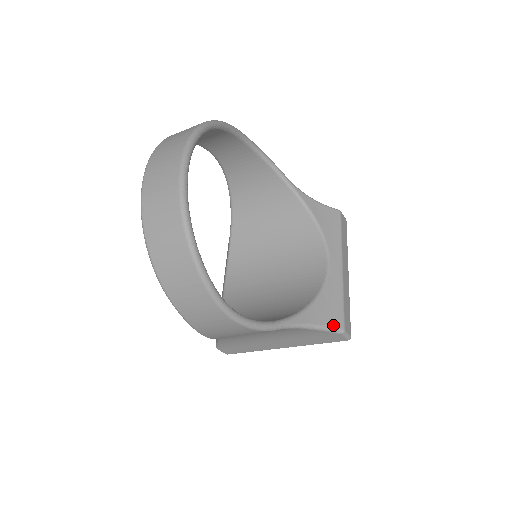
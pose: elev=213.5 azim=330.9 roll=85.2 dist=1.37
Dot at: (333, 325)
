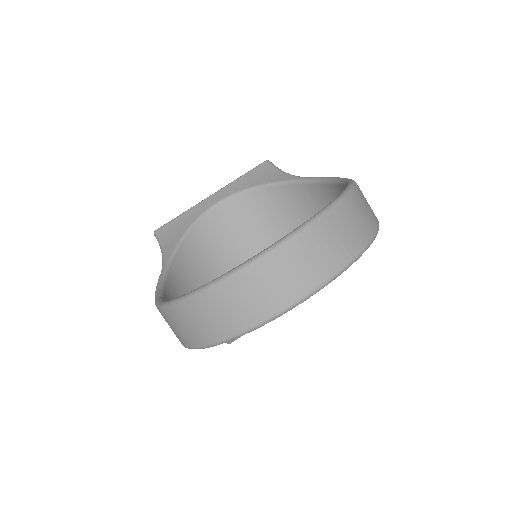
Dot at: occluded
